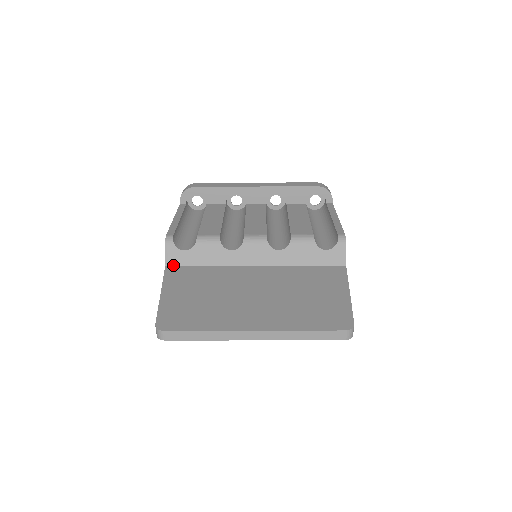
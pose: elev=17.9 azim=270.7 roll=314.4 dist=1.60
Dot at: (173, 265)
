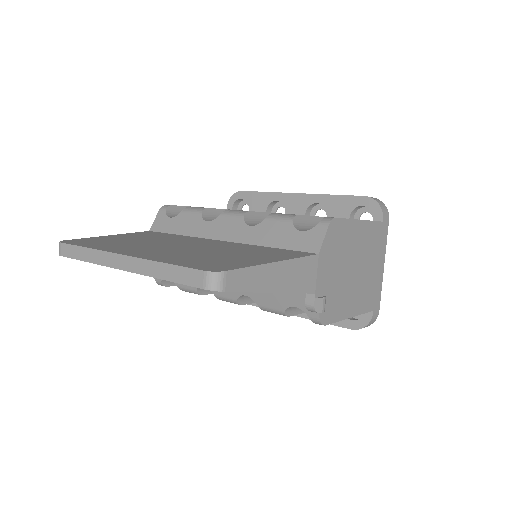
Dot at: (155, 230)
